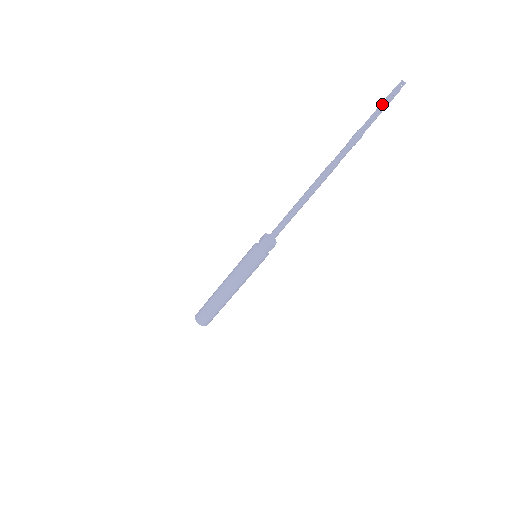
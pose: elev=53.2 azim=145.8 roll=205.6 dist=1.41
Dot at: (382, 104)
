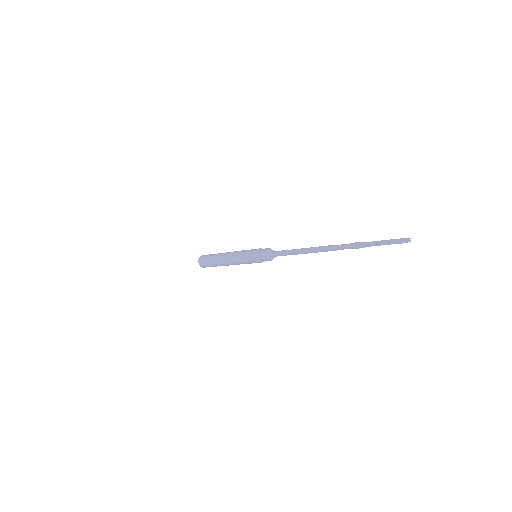
Dot at: (387, 241)
